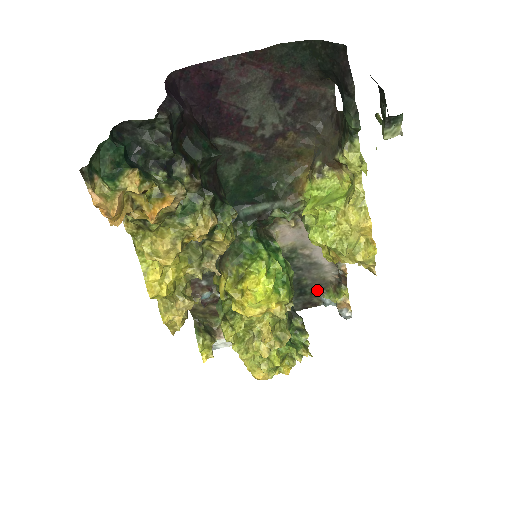
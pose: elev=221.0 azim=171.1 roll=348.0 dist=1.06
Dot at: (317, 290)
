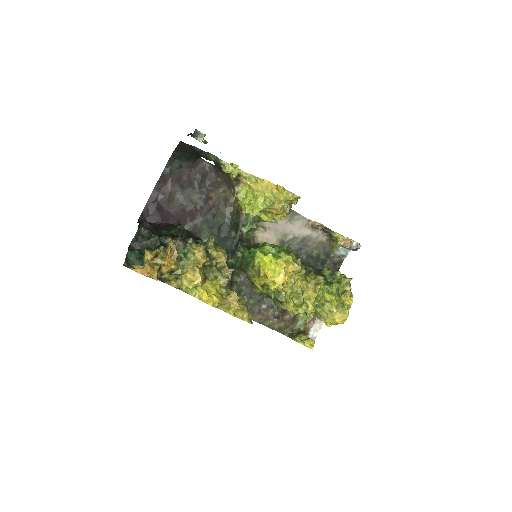
Dot at: (328, 252)
